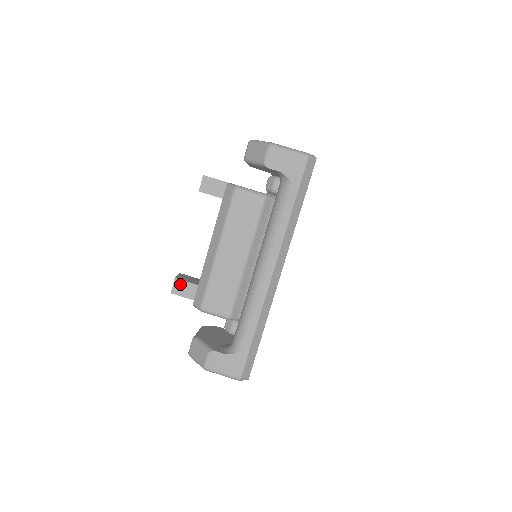
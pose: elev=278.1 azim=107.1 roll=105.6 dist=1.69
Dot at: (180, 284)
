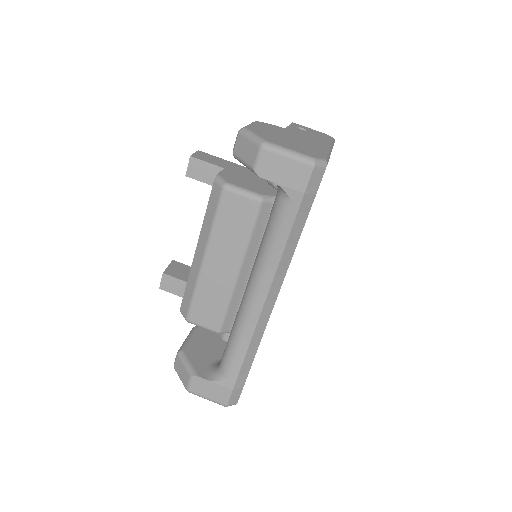
Dot at: (169, 280)
